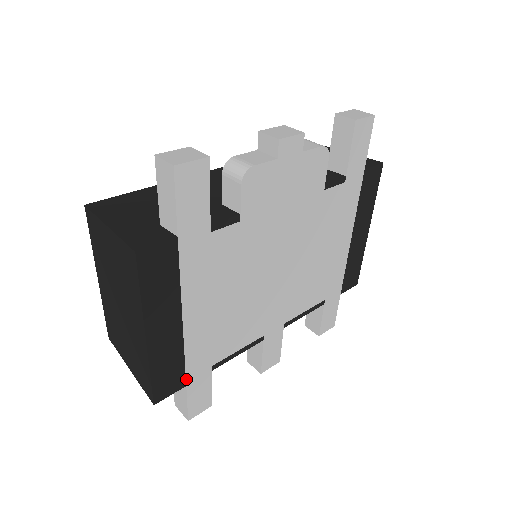
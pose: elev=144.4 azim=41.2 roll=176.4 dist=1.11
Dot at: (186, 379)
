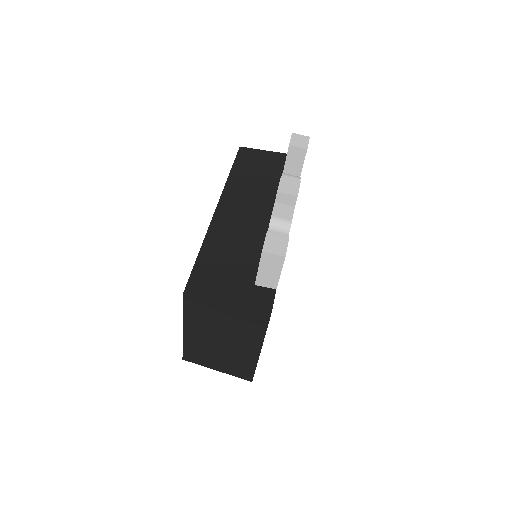
Dot at: occluded
